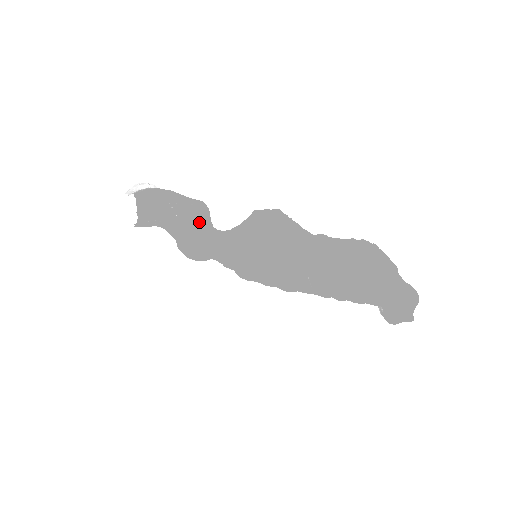
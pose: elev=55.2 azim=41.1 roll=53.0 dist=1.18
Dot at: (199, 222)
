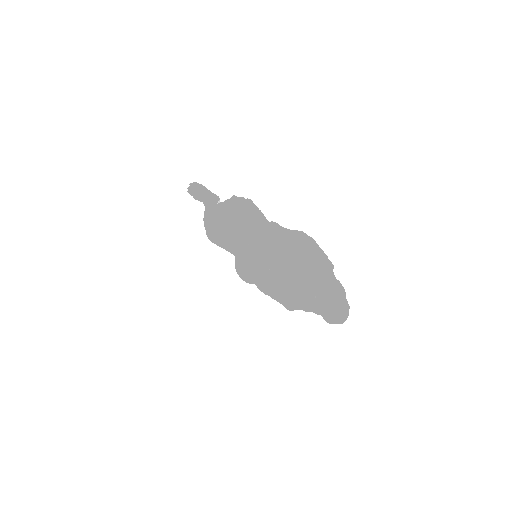
Dot at: occluded
